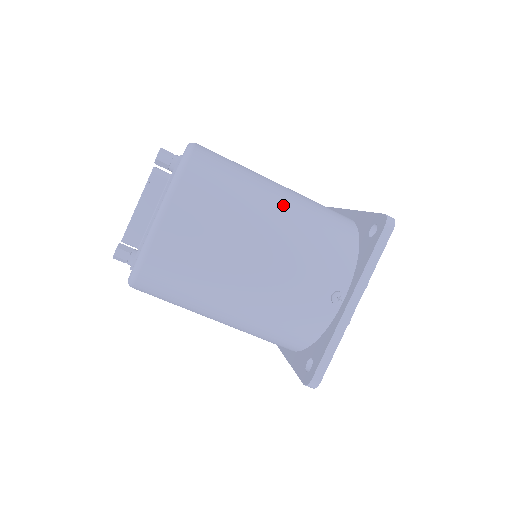
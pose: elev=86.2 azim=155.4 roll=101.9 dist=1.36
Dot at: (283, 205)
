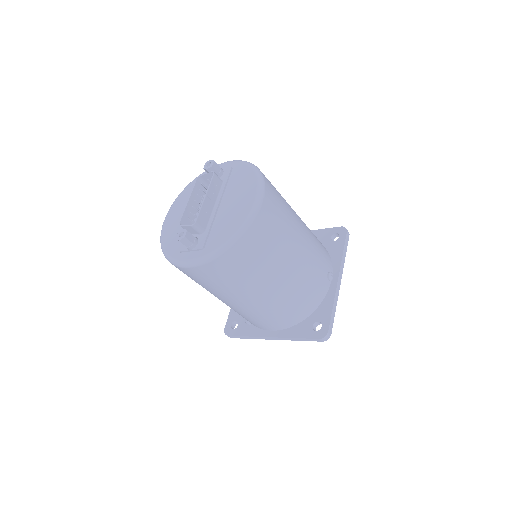
Dot at: occluded
